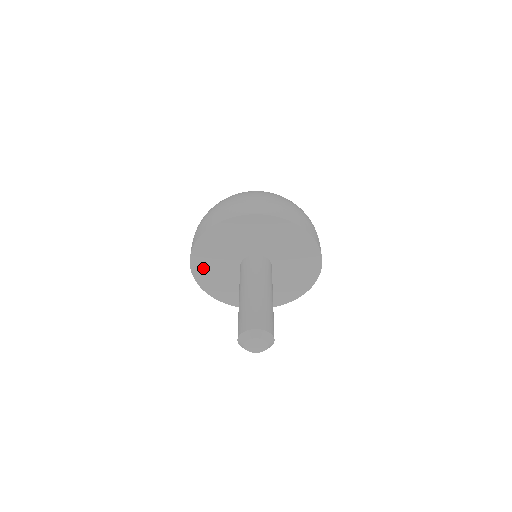
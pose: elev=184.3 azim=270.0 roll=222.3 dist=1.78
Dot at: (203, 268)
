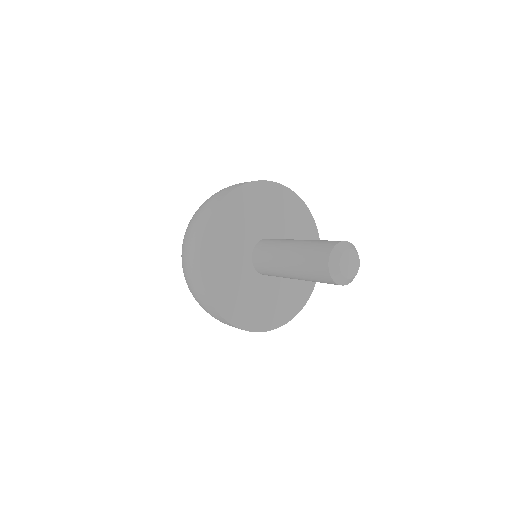
Dot at: (228, 215)
